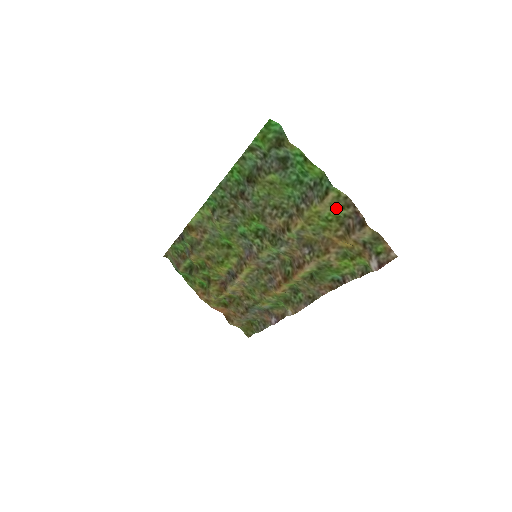
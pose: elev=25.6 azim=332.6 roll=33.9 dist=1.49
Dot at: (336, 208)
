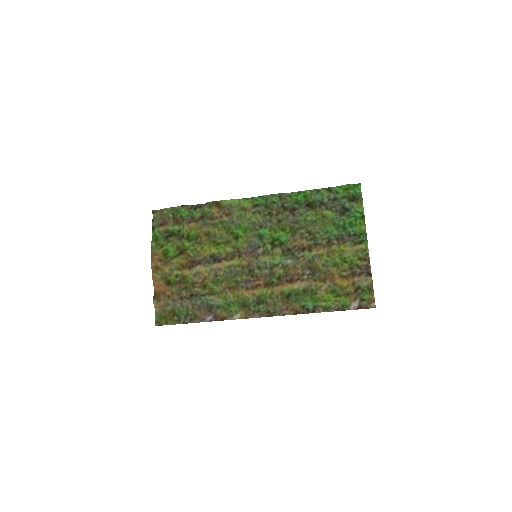
Dot at: (356, 256)
